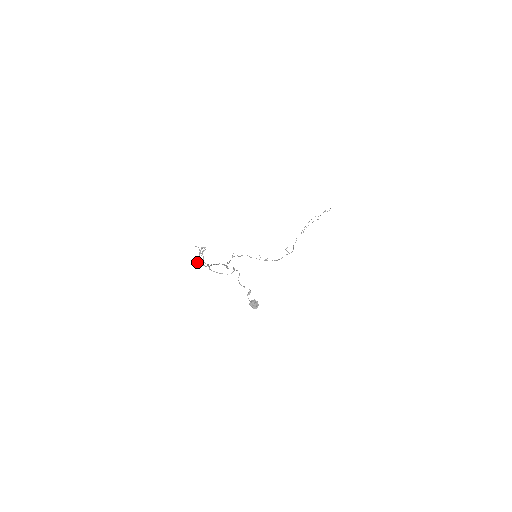
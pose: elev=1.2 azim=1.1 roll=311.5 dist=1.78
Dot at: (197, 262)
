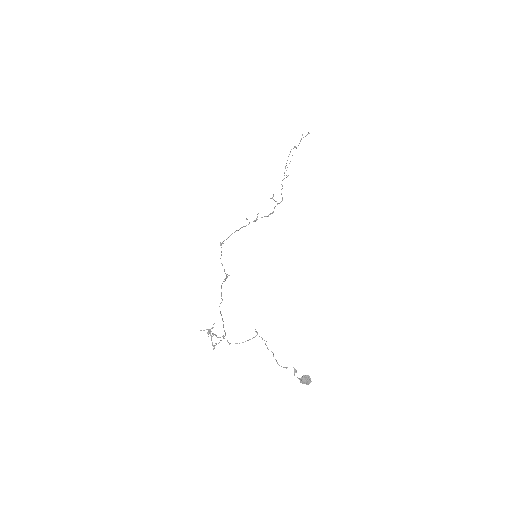
Dot at: (213, 348)
